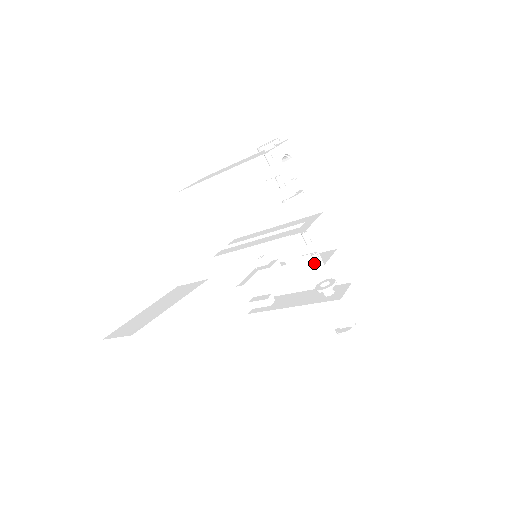
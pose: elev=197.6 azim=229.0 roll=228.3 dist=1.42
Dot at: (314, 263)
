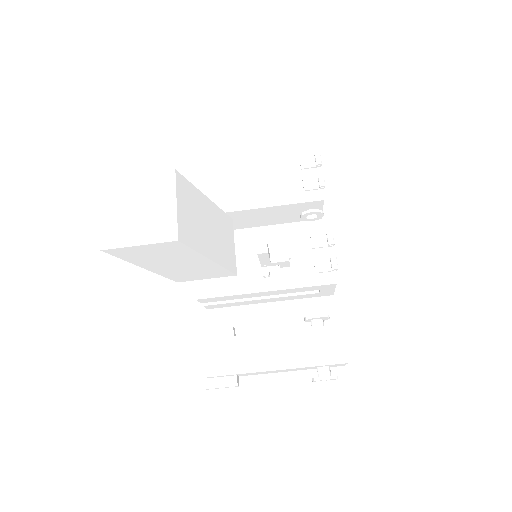
Dot at: (329, 270)
